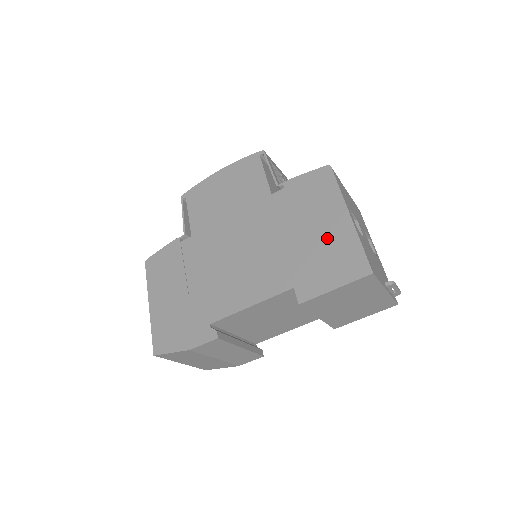
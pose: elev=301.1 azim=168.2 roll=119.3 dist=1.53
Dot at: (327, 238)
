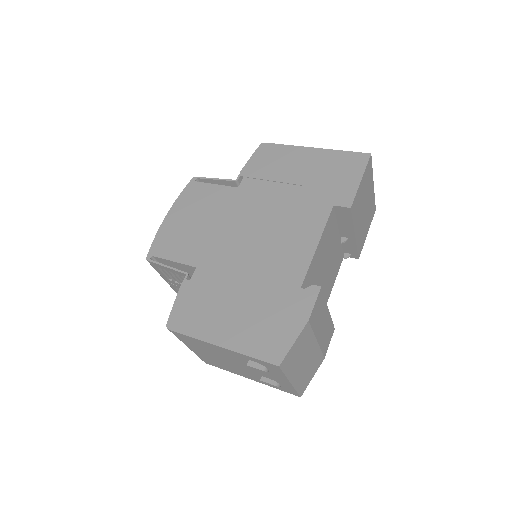
Dot at: (316, 167)
